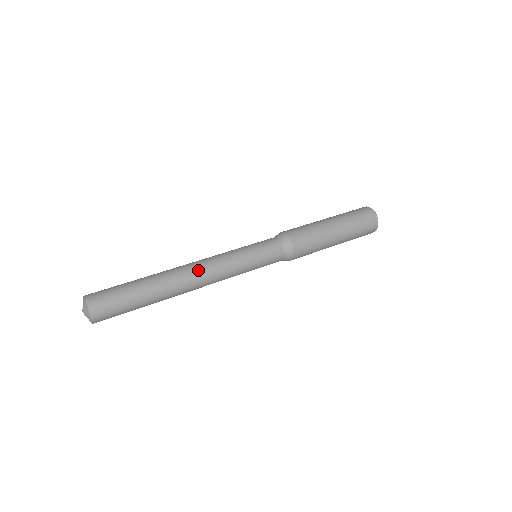
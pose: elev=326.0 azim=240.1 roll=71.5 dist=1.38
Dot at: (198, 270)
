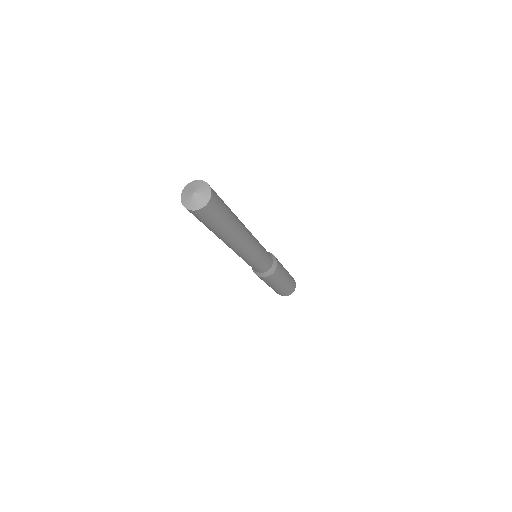
Dot at: occluded
